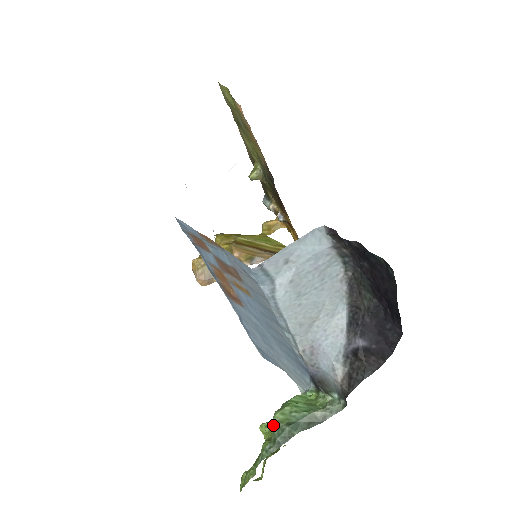
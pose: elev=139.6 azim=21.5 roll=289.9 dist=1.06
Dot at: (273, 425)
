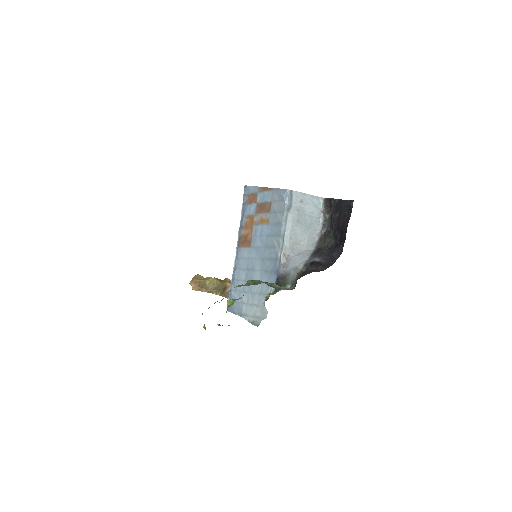
Dot at: (248, 281)
